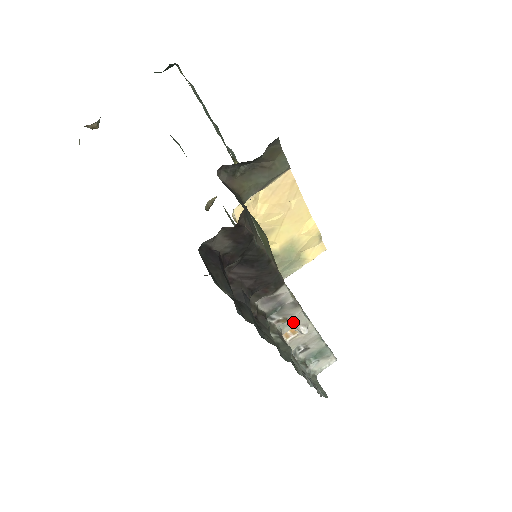
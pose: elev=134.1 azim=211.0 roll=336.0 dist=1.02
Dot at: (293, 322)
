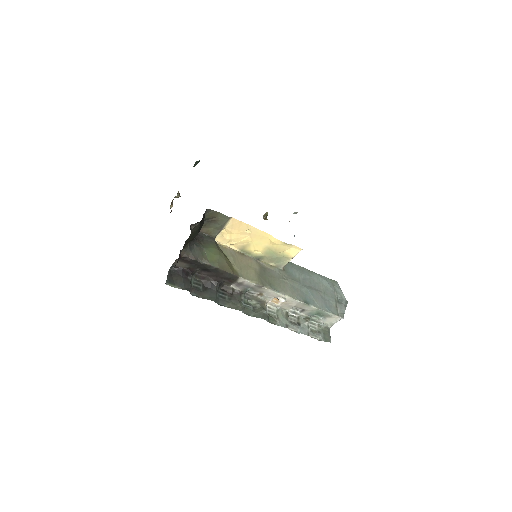
Dot at: (269, 295)
